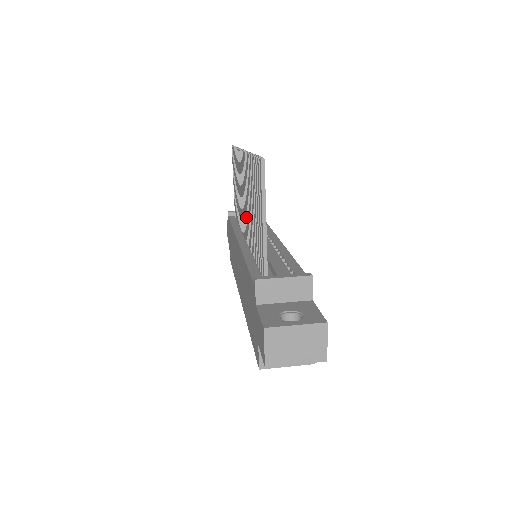
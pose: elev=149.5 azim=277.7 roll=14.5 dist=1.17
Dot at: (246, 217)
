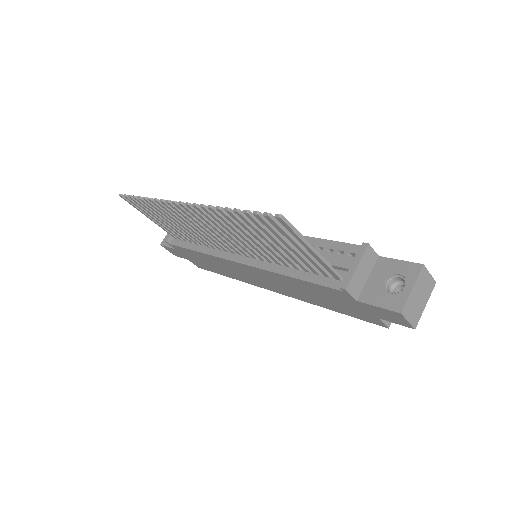
Dot at: (233, 244)
